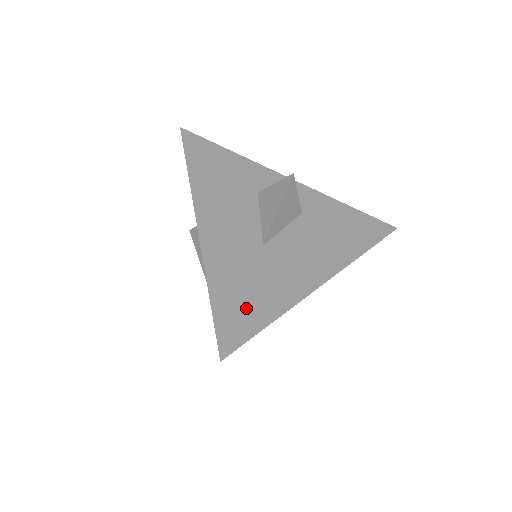
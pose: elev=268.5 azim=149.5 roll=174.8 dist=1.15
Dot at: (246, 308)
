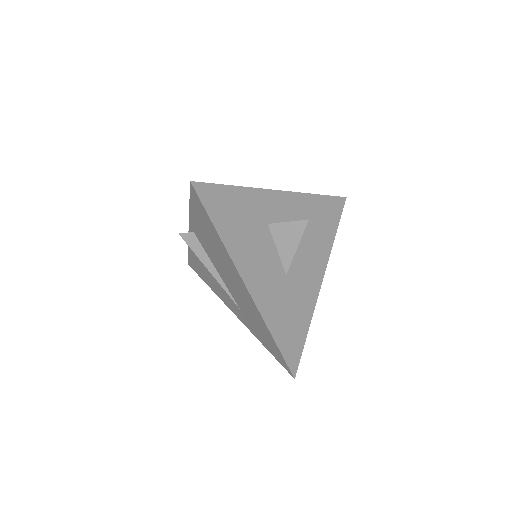
Dot at: (294, 334)
